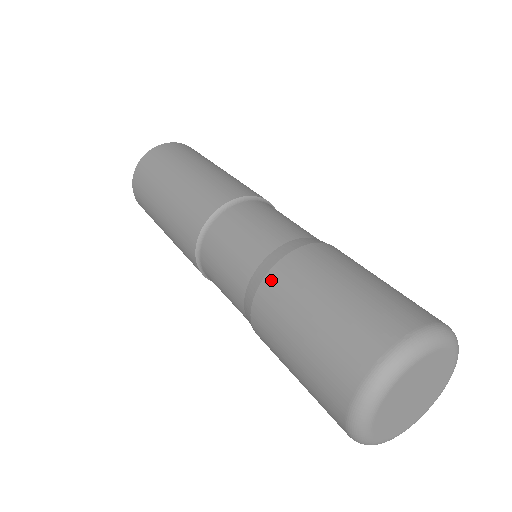
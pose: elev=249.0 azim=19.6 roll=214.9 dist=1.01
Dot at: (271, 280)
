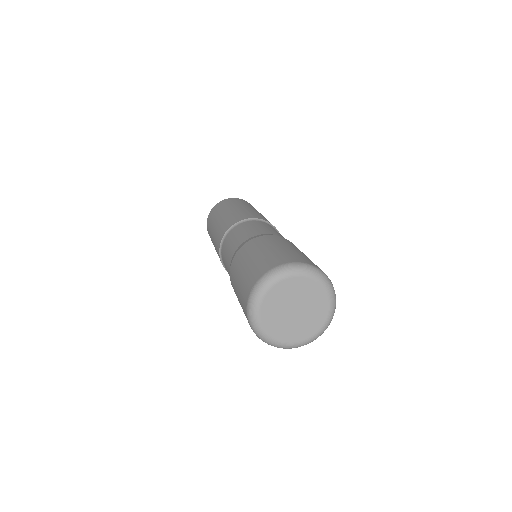
Dot at: (231, 281)
